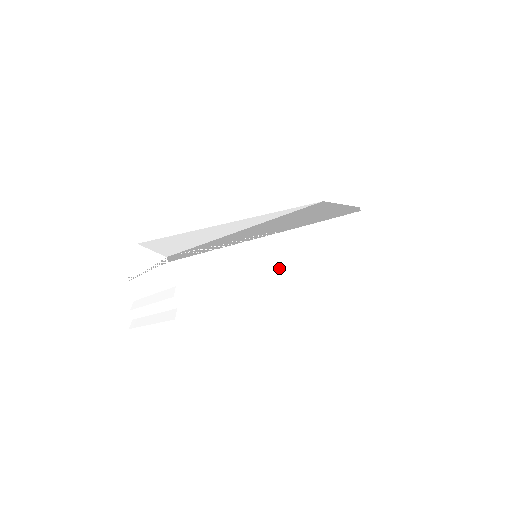
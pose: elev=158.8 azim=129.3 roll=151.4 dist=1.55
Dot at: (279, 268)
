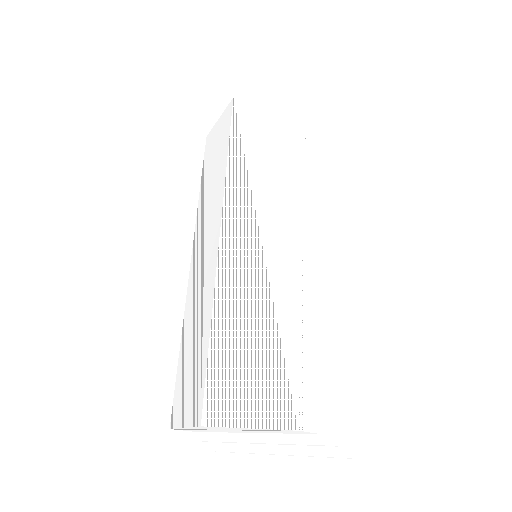
Dot at: (332, 273)
